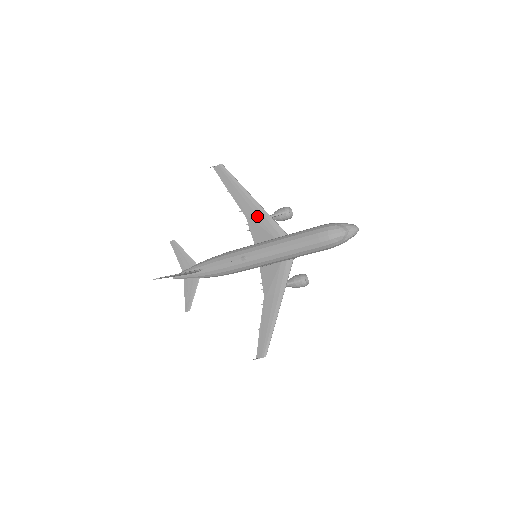
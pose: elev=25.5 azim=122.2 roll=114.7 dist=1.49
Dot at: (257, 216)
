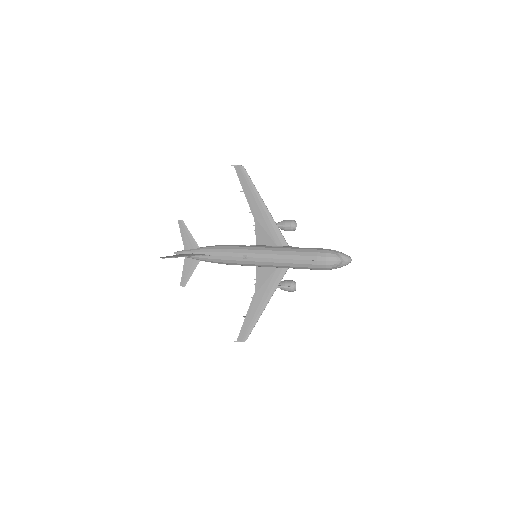
Dot at: (265, 222)
